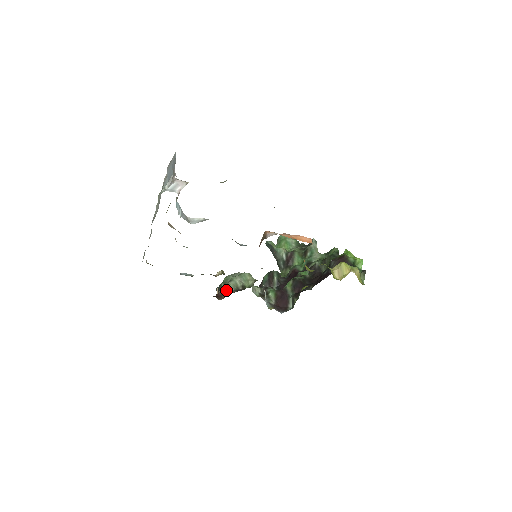
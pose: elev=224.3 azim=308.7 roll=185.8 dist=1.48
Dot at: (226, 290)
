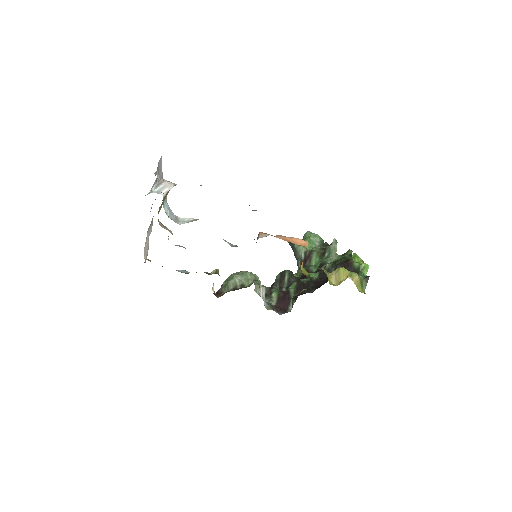
Dot at: (226, 288)
